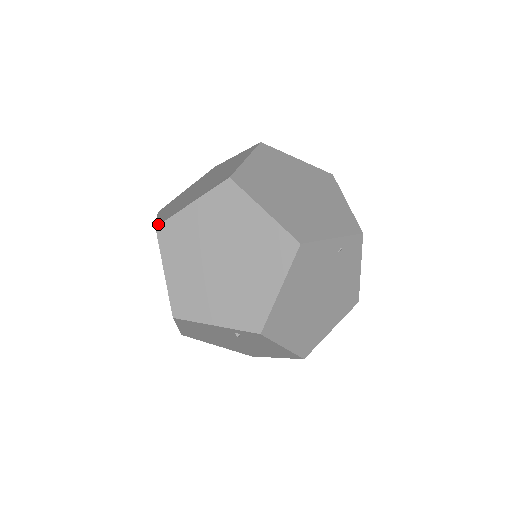
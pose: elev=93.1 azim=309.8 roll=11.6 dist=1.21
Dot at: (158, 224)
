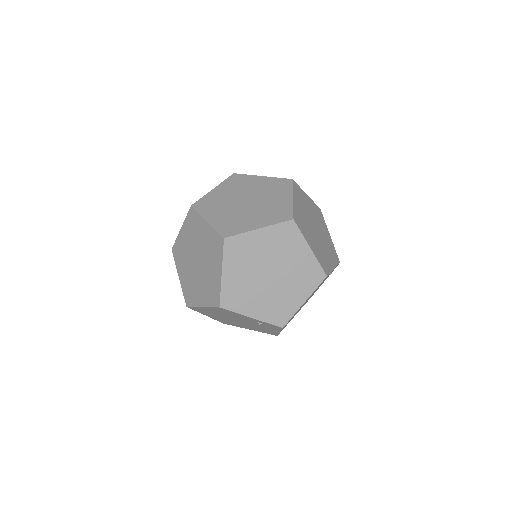
Dot at: (226, 236)
